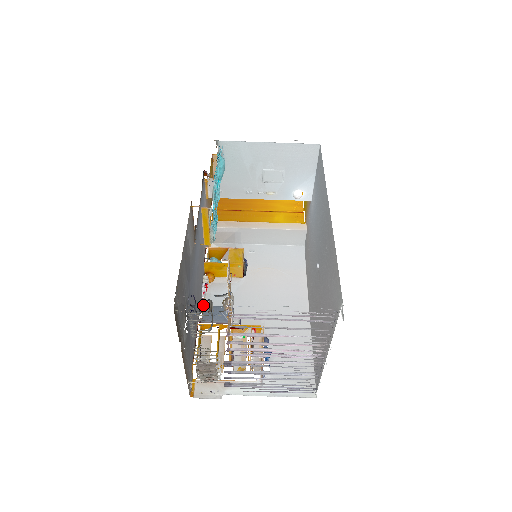
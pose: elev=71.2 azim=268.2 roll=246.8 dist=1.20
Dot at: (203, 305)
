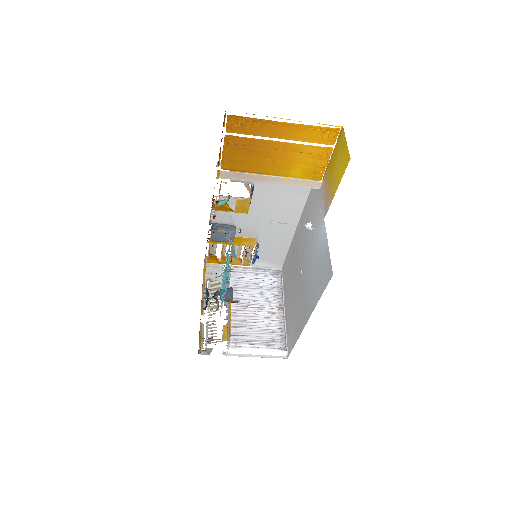
Dot at: (211, 230)
